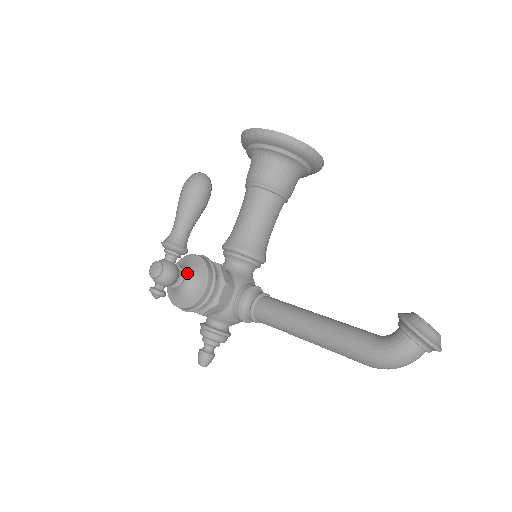
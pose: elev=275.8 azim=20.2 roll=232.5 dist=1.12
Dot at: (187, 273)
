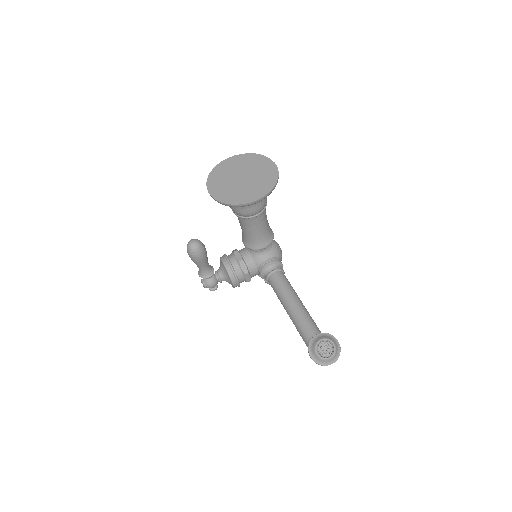
Dot at: (221, 276)
